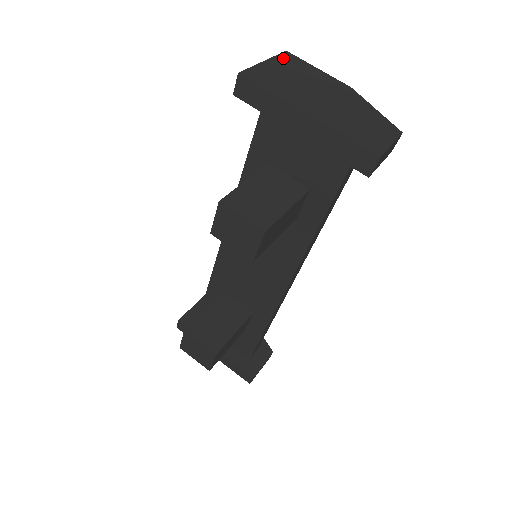
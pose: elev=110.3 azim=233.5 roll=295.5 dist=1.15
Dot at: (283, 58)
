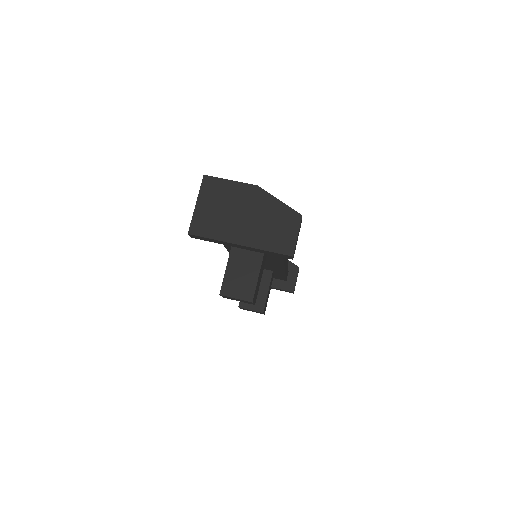
Dot at: (205, 188)
